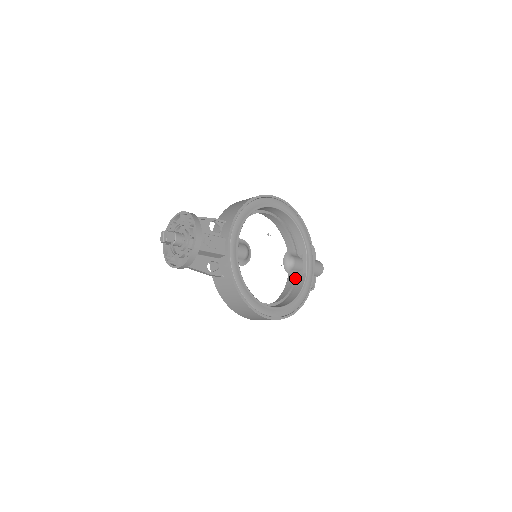
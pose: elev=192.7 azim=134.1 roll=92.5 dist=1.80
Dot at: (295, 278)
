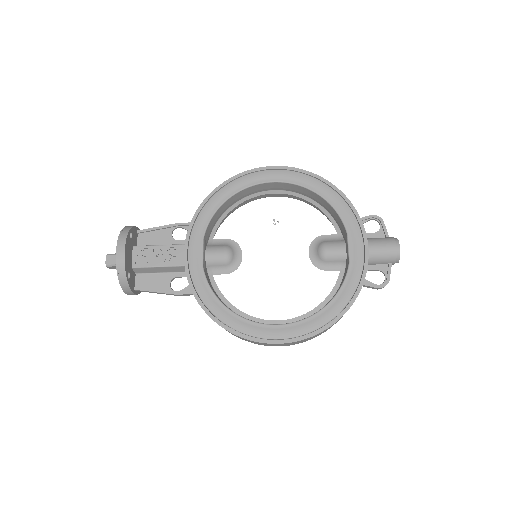
Dot at: (340, 274)
